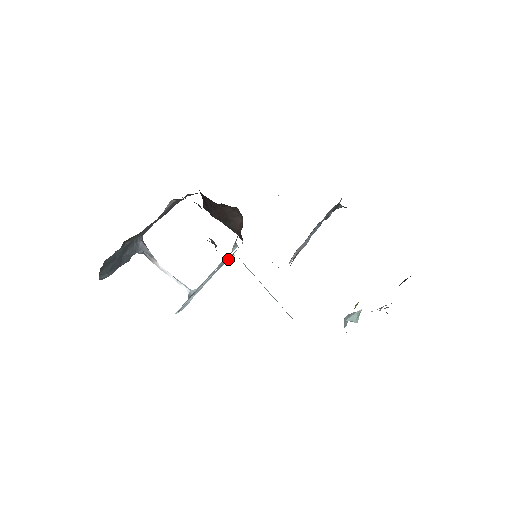
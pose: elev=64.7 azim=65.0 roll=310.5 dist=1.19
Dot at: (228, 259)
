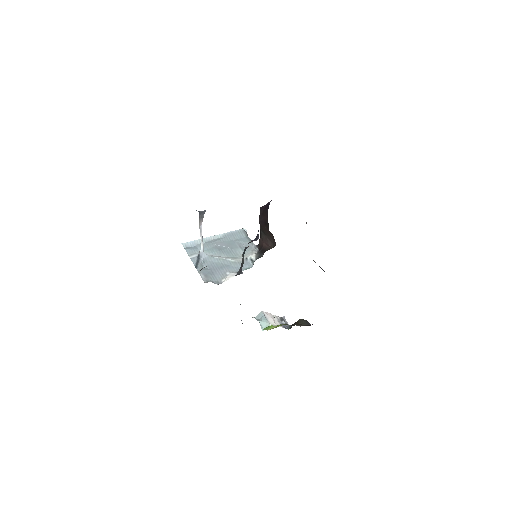
Dot at: (241, 237)
